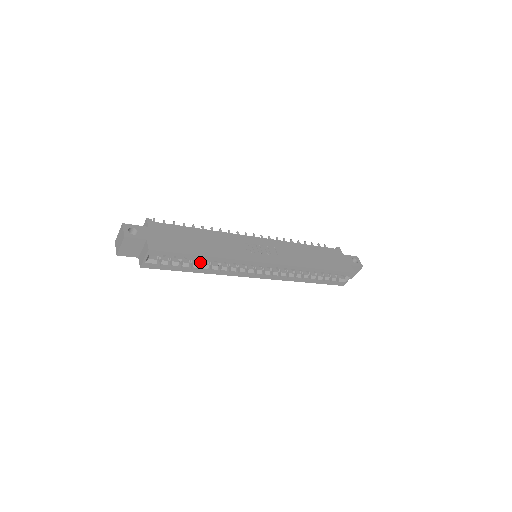
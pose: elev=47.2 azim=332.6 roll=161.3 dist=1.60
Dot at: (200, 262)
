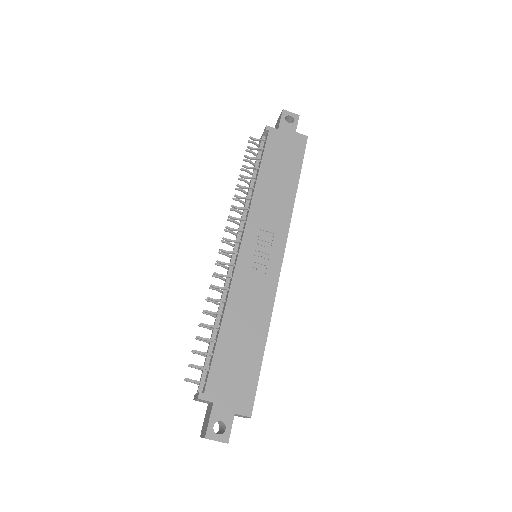
Dot at: occluded
